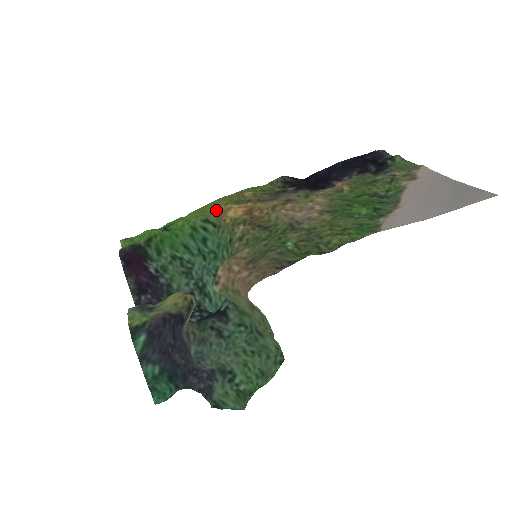
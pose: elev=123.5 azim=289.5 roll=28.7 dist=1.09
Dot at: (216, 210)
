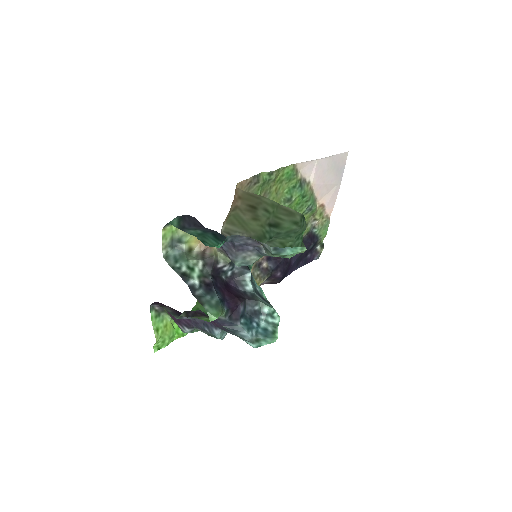
Dot at: occluded
